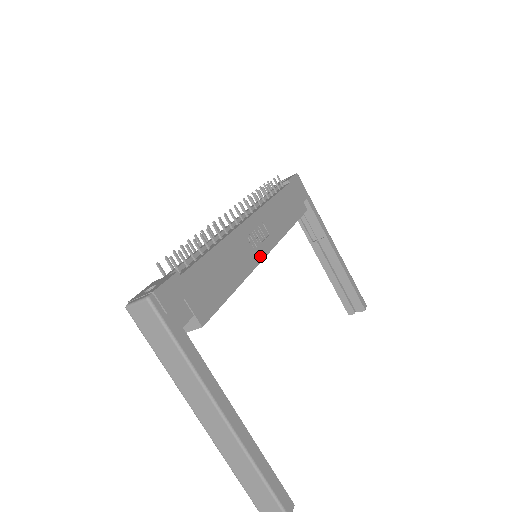
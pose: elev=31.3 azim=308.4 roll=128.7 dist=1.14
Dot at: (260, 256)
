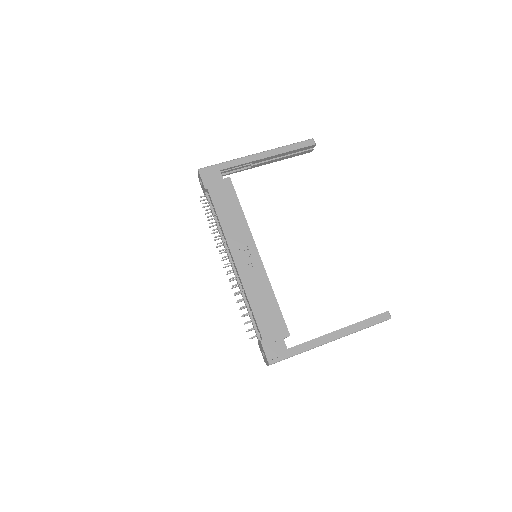
Dot at: (259, 263)
